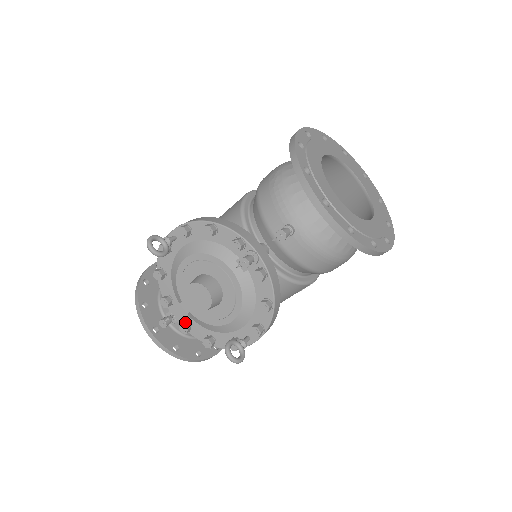
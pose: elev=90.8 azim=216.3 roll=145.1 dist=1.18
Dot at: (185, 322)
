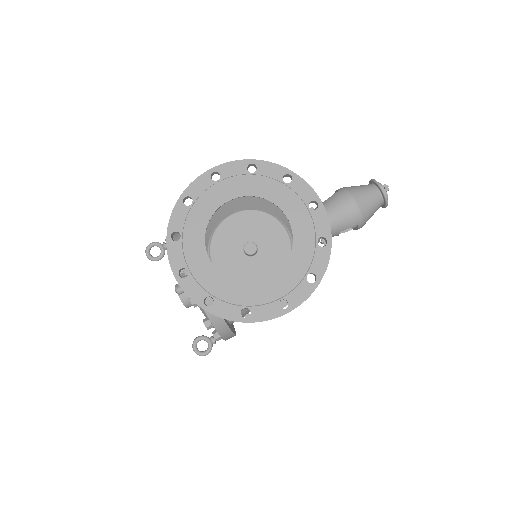
Dot at: occluded
